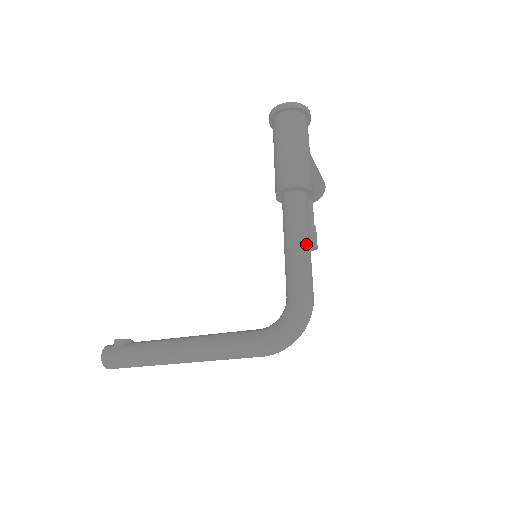
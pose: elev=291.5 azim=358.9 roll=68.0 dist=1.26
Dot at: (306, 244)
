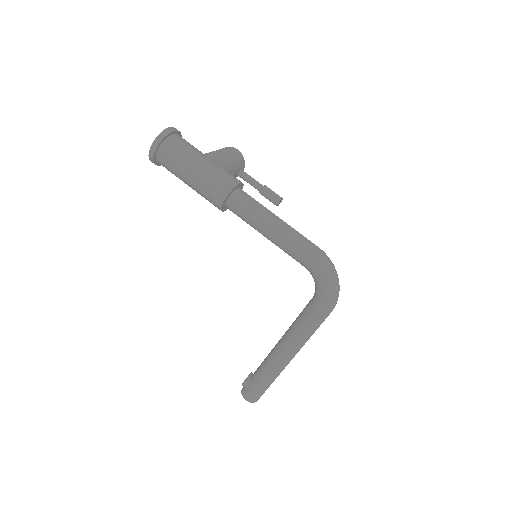
Dot at: (277, 223)
